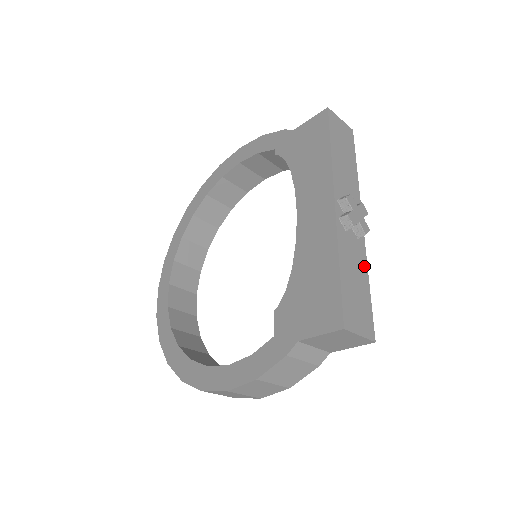
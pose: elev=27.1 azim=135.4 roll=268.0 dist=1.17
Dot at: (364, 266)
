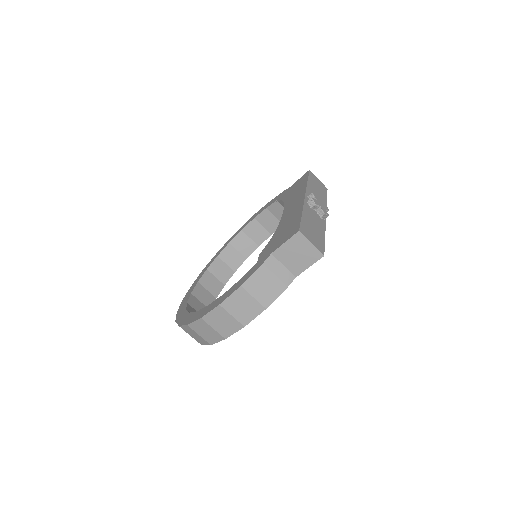
Dot at: (322, 229)
